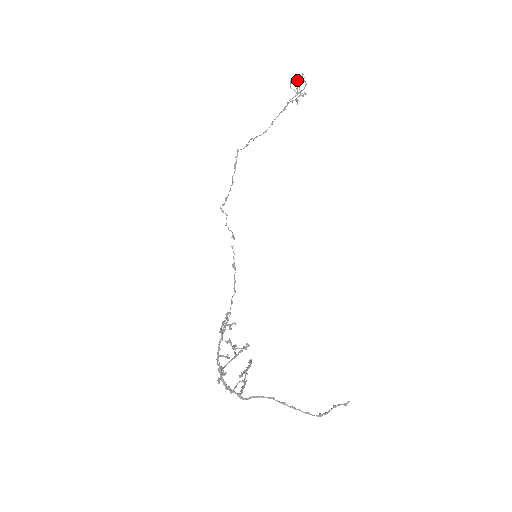
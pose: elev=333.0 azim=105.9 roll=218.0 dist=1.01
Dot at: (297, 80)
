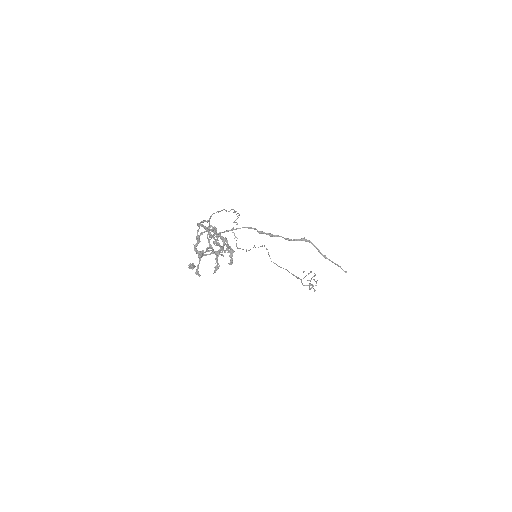
Dot at: (310, 280)
